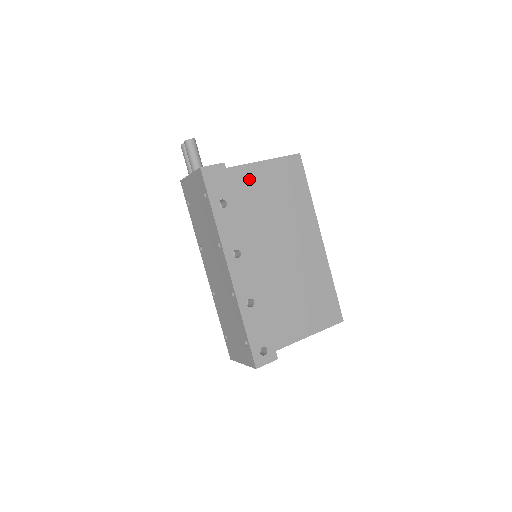
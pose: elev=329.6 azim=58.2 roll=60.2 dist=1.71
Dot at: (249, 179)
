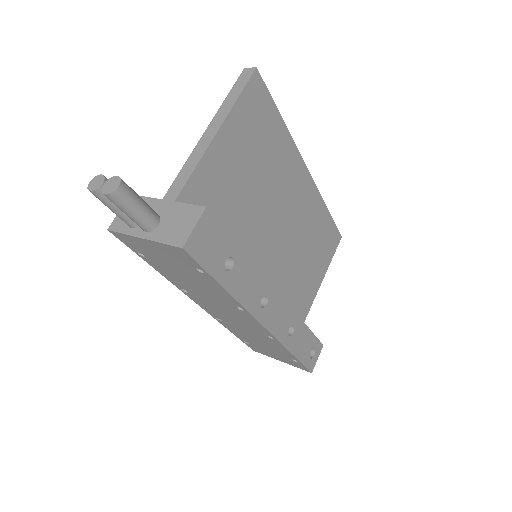
Dot at: (217, 172)
